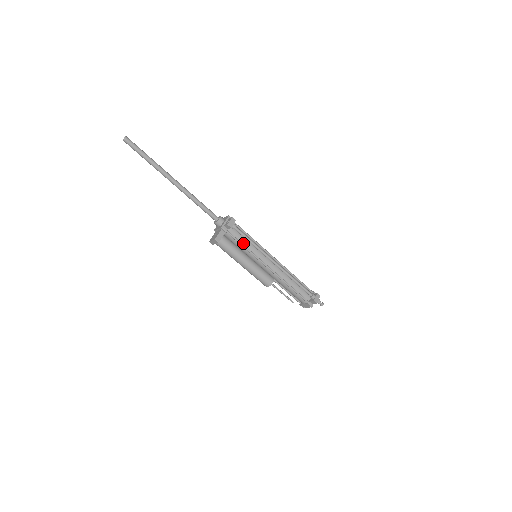
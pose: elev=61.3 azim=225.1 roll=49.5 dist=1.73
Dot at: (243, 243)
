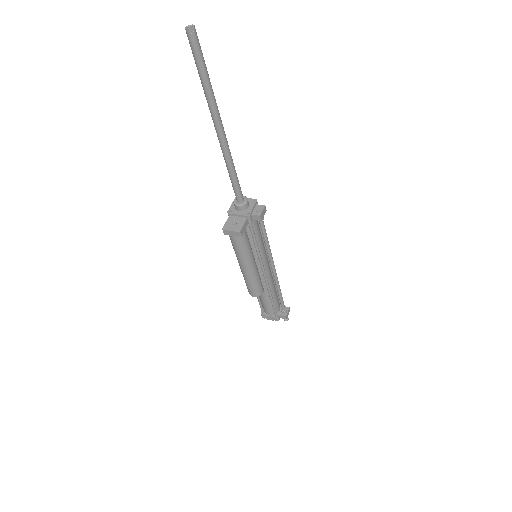
Dot at: (256, 239)
